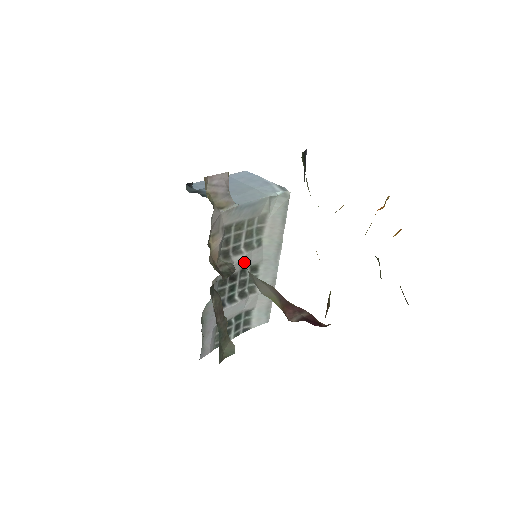
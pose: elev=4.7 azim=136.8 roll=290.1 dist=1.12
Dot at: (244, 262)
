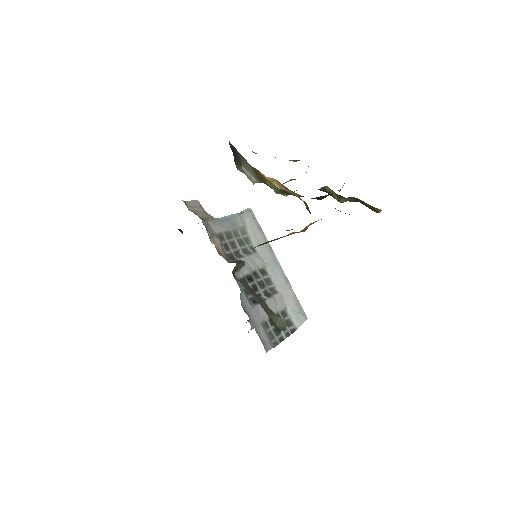
Dot at: (251, 265)
